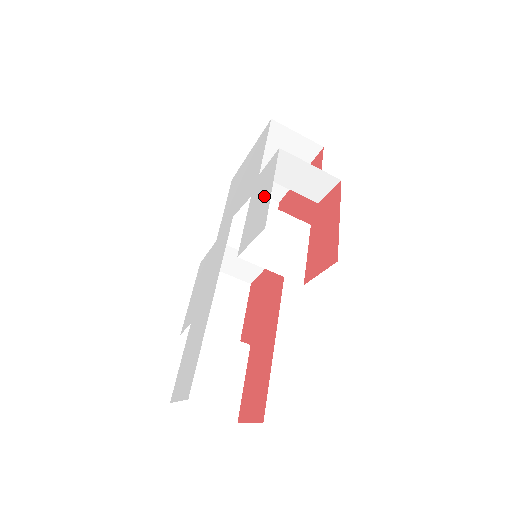
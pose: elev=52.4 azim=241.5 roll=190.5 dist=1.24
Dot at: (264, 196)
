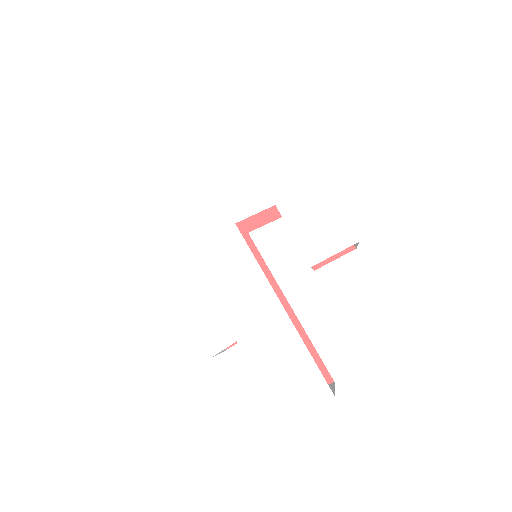
Dot at: (321, 209)
